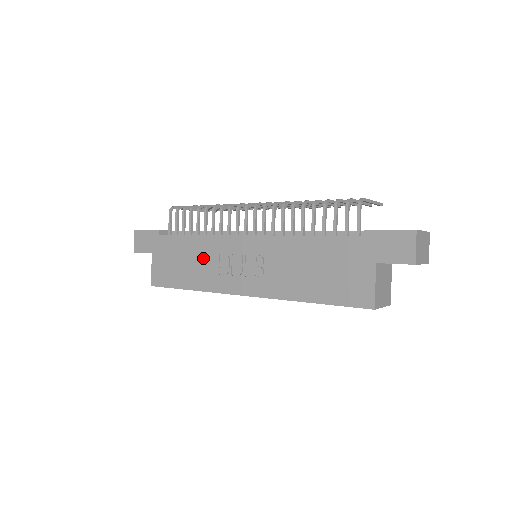
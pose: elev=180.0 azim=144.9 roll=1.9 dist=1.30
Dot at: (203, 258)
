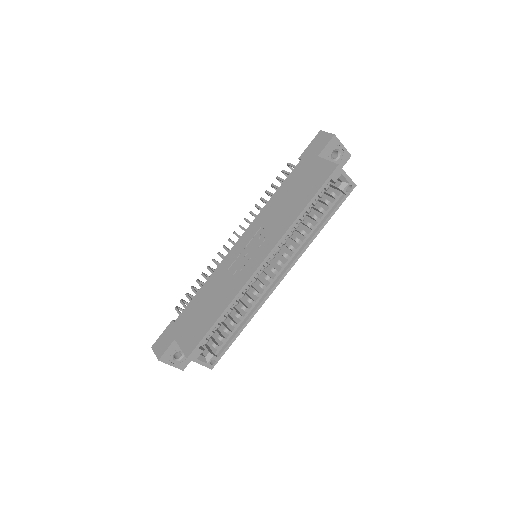
Dot at: (218, 286)
